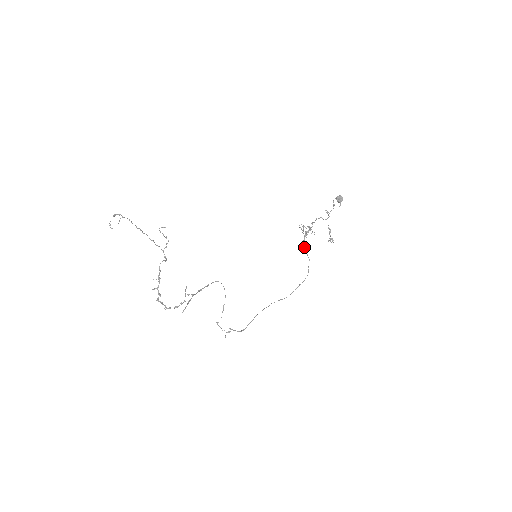
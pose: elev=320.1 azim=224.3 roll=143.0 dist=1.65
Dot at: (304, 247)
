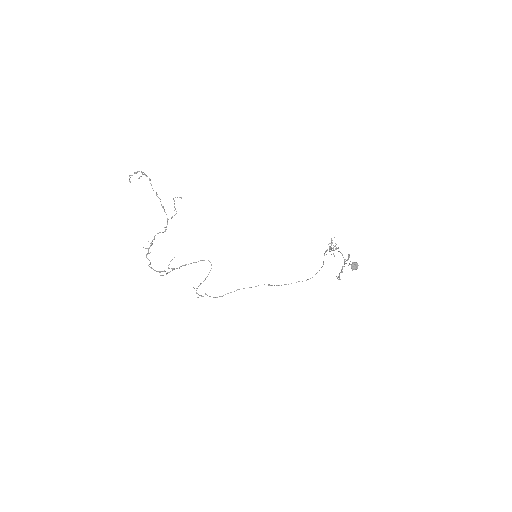
Dot at: (324, 255)
